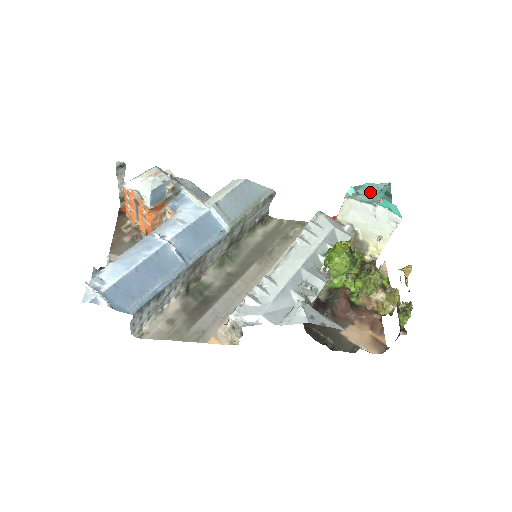
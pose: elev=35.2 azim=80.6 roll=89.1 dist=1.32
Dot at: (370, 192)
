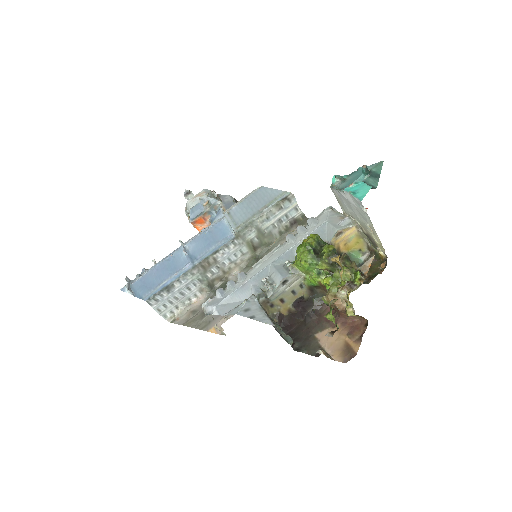
Dot at: (354, 177)
